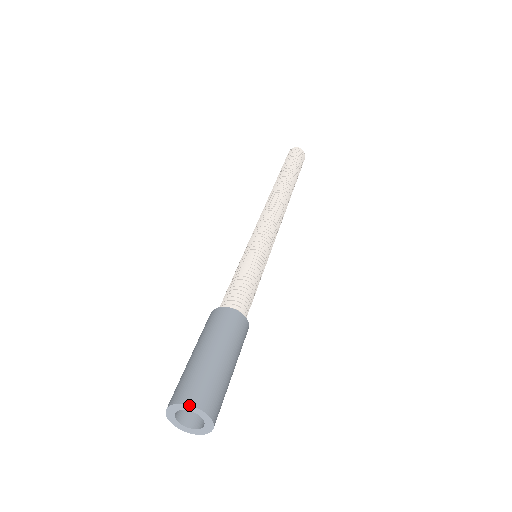
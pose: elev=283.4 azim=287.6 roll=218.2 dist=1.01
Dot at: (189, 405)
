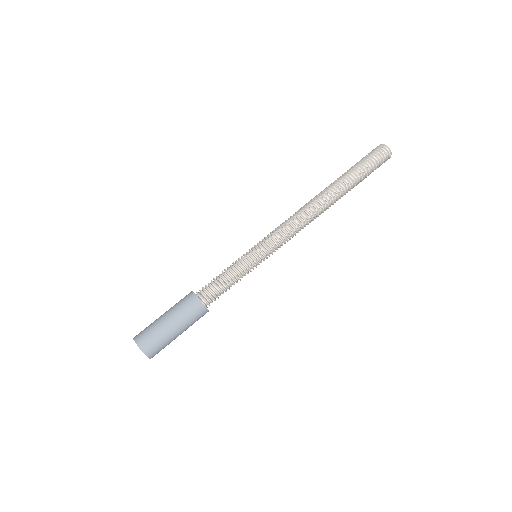
Dot at: (135, 342)
